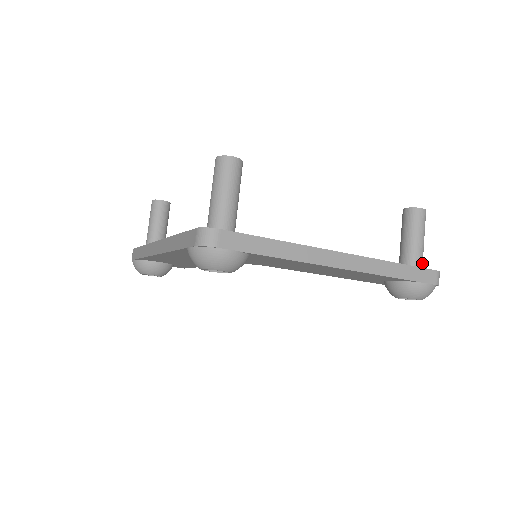
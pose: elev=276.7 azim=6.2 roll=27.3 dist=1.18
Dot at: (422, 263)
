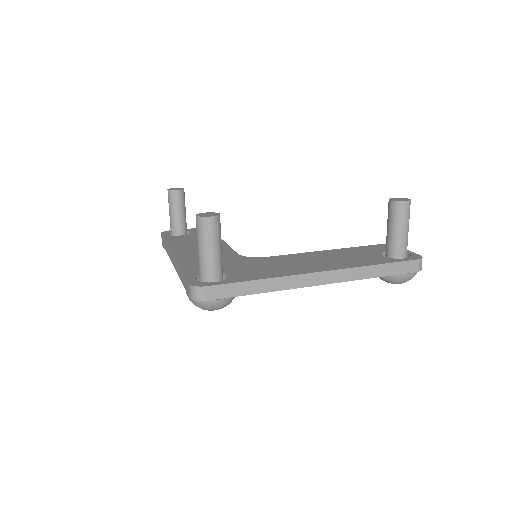
Dot at: (406, 250)
